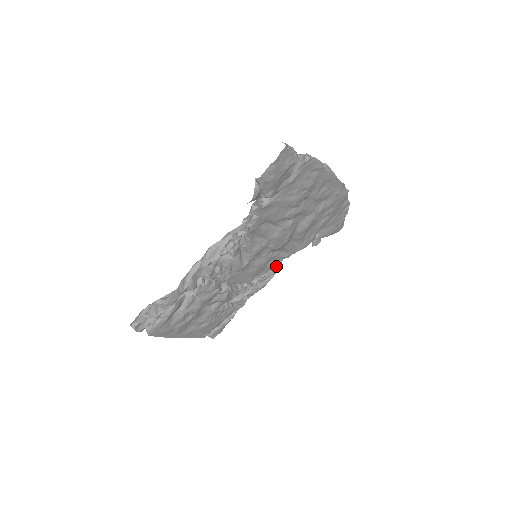
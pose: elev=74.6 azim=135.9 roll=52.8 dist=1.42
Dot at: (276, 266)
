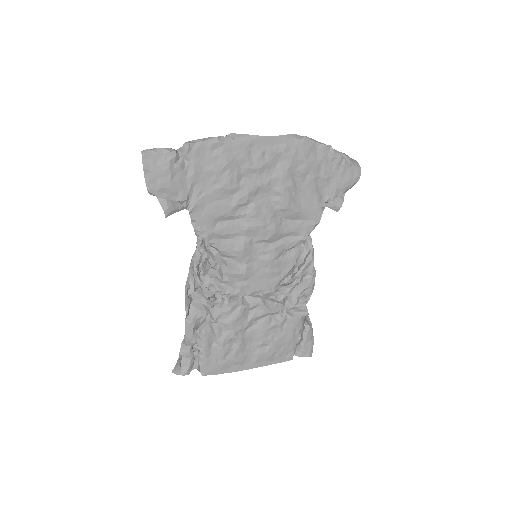
Dot at: (308, 254)
